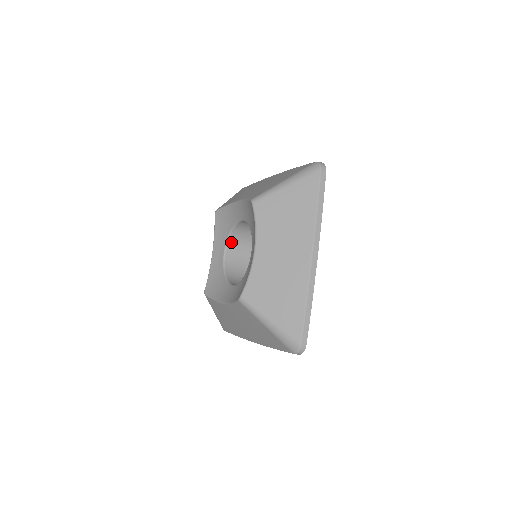
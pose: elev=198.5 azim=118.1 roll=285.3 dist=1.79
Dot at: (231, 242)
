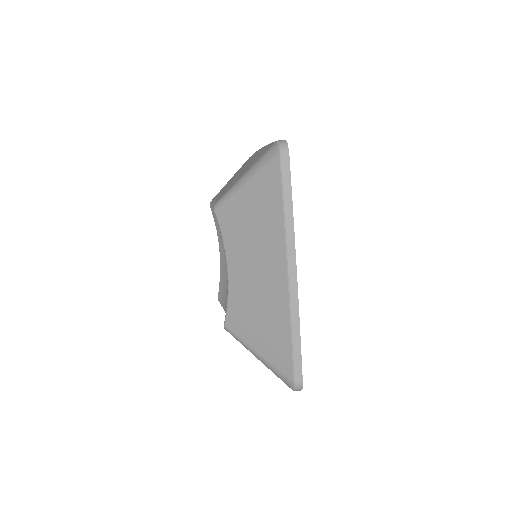
Dot at: occluded
